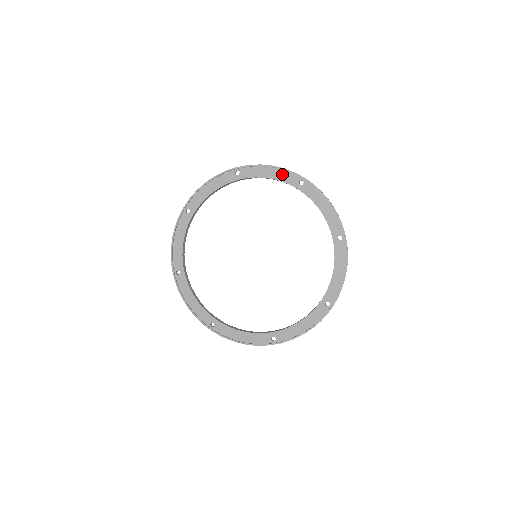
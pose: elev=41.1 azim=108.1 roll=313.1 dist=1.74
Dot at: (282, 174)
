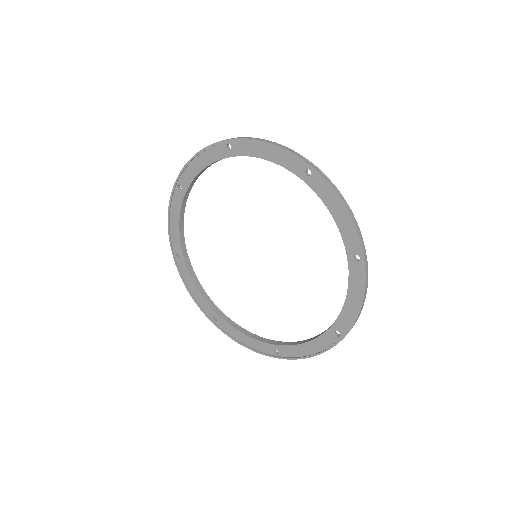
Dot at: (283, 156)
